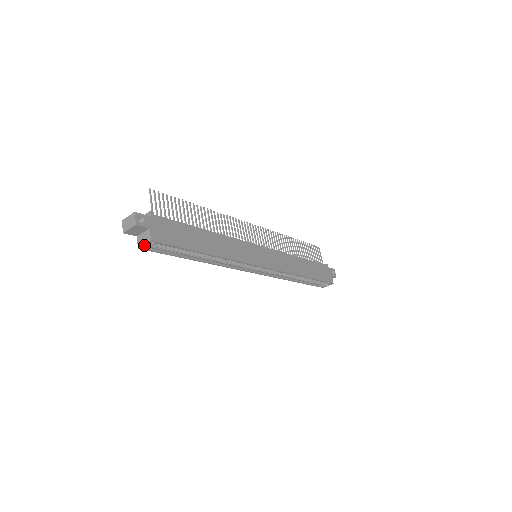
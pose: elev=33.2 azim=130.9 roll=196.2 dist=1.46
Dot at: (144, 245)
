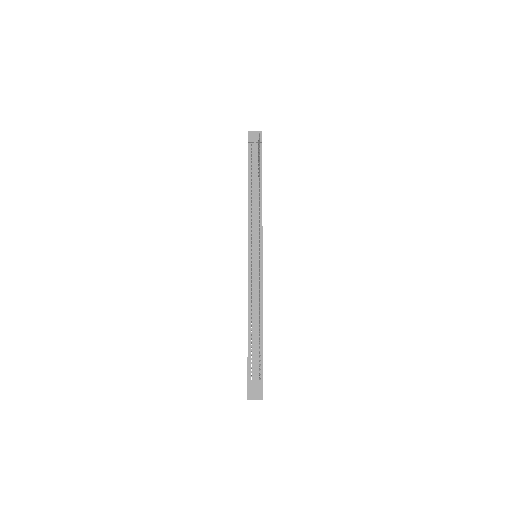
Dot at: occluded
